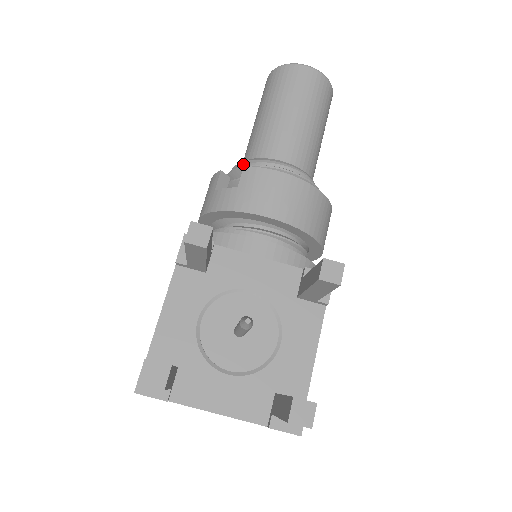
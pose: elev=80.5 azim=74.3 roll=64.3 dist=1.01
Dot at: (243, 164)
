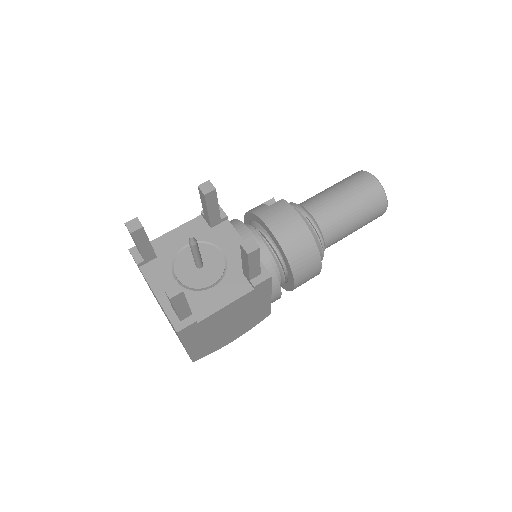
Dot at: occluded
